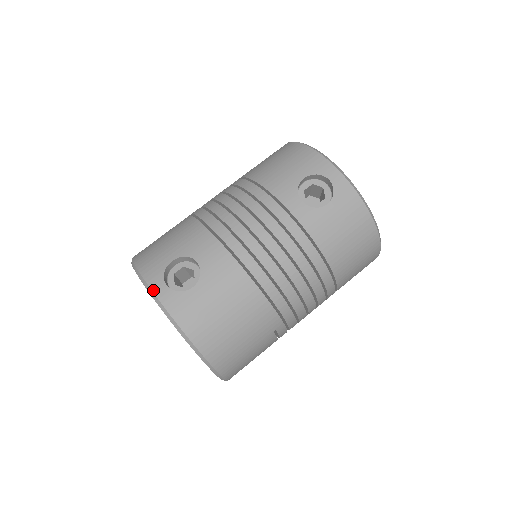
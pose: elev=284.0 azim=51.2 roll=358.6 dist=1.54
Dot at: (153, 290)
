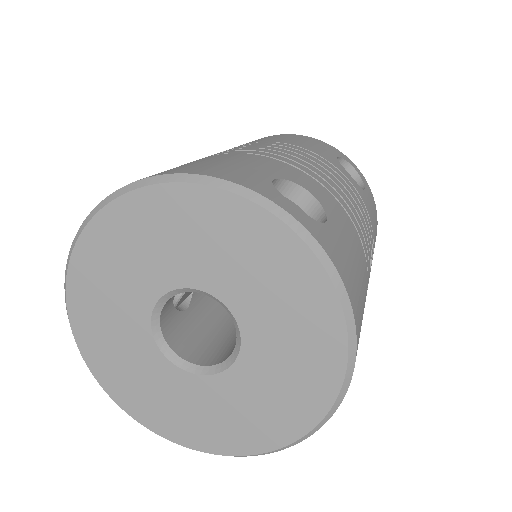
Dot at: (282, 206)
